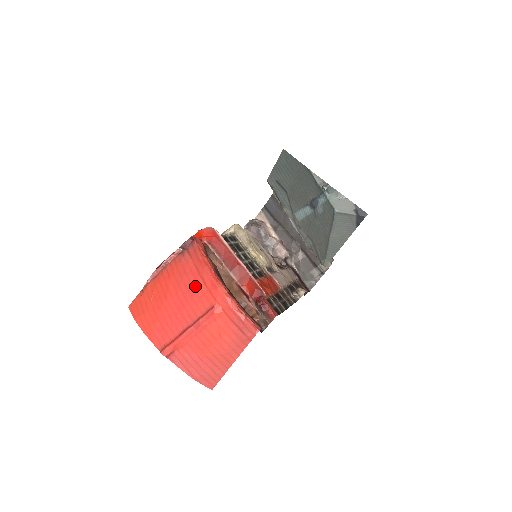
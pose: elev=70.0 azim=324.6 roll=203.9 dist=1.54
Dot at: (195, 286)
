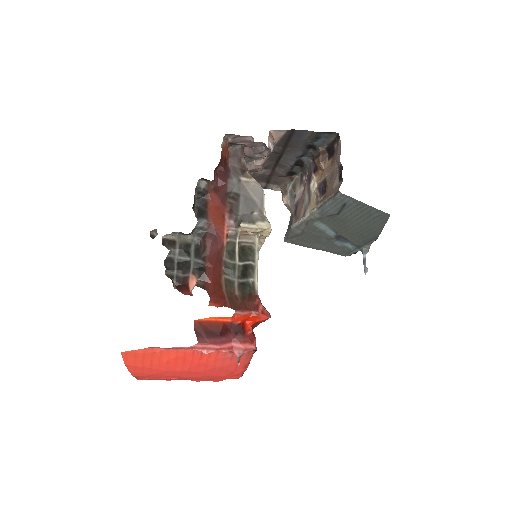
Dot at: (221, 374)
